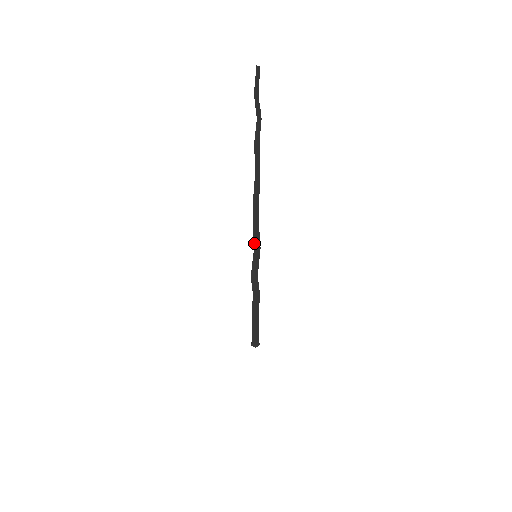
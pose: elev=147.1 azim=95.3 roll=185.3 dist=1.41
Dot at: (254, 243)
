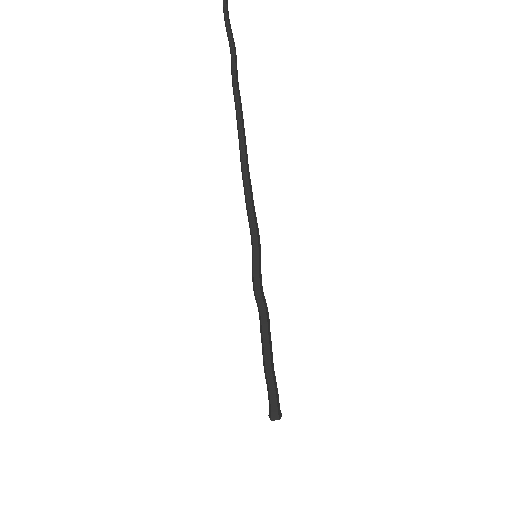
Dot at: (252, 233)
